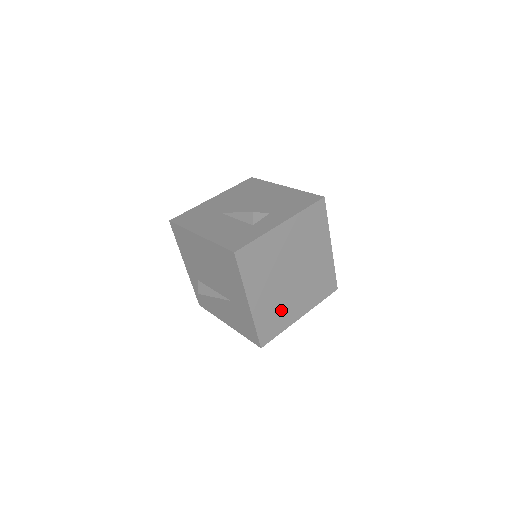
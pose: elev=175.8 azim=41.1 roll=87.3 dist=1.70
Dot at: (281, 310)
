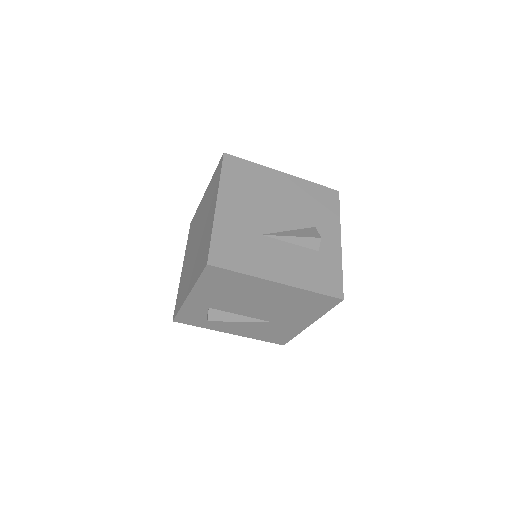
Dot at: occluded
